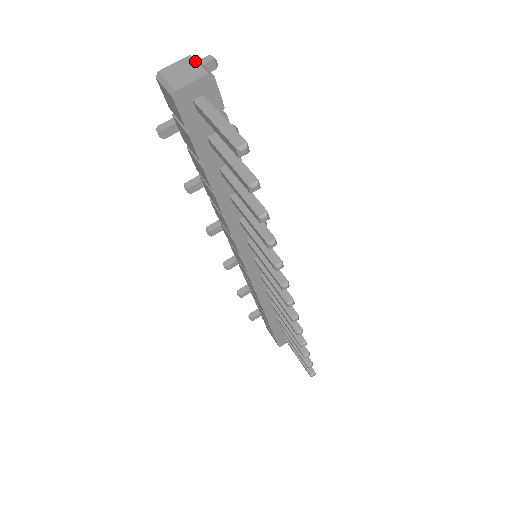
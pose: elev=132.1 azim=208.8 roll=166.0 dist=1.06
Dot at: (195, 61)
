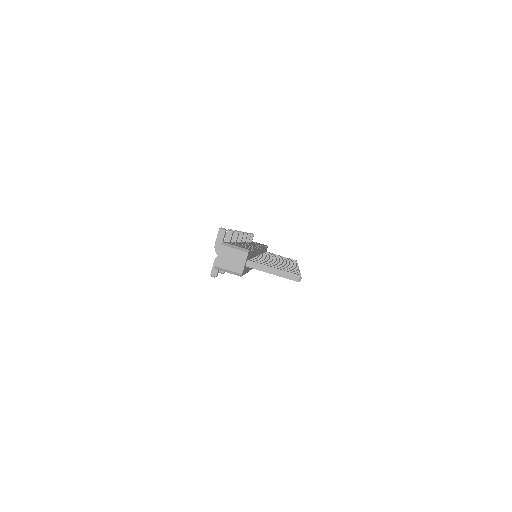
Dot at: (230, 248)
